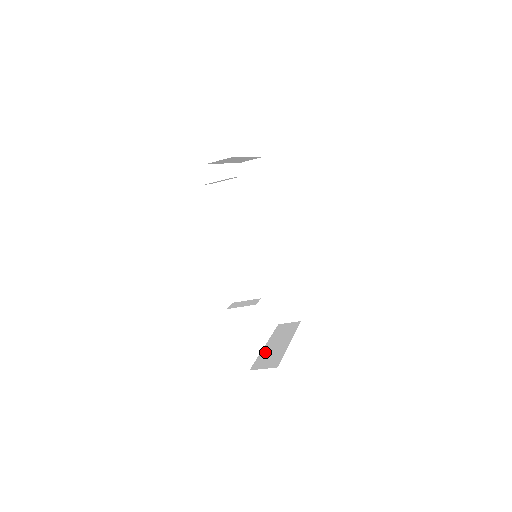
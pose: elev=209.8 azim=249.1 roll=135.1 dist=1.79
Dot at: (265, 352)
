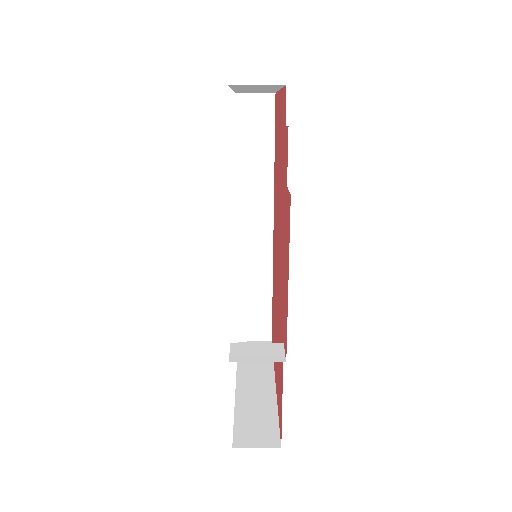
Dot at: (243, 404)
